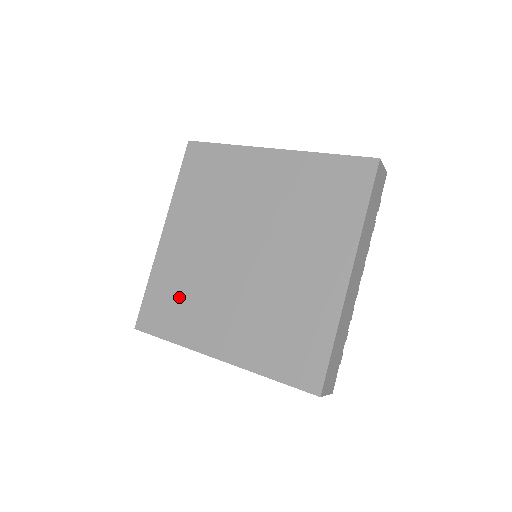
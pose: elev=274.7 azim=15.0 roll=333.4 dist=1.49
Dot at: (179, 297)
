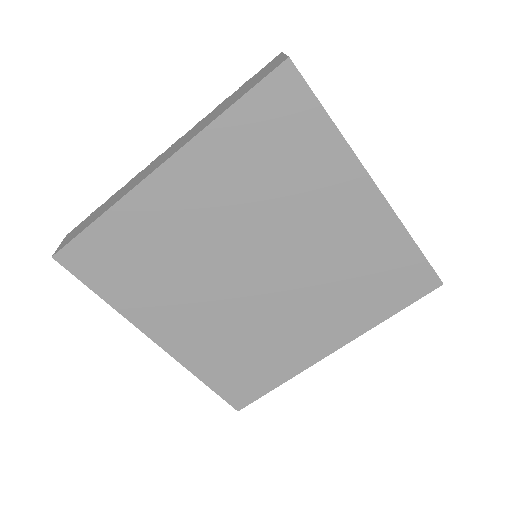
Dot at: (143, 263)
